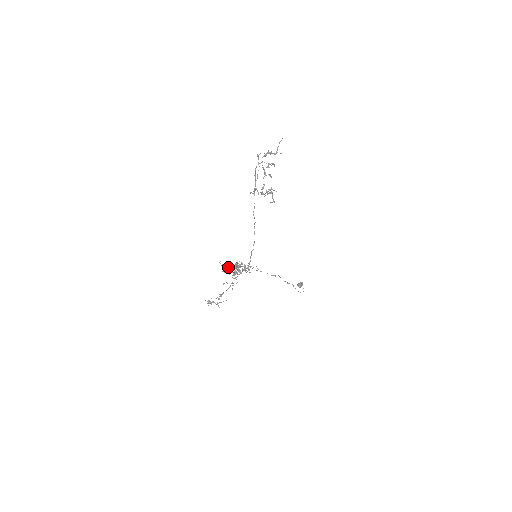
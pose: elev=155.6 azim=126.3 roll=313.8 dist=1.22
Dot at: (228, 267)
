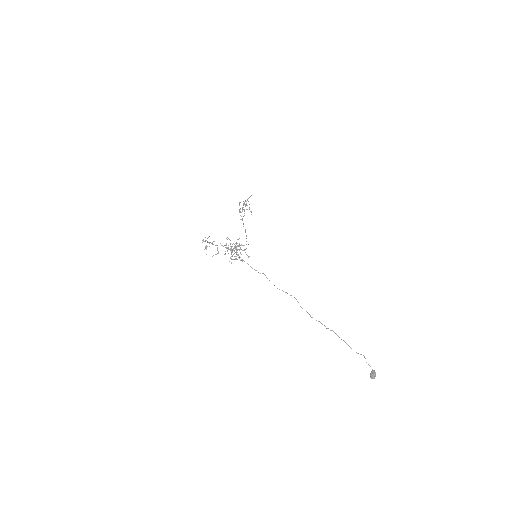
Dot at: (228, 249)
